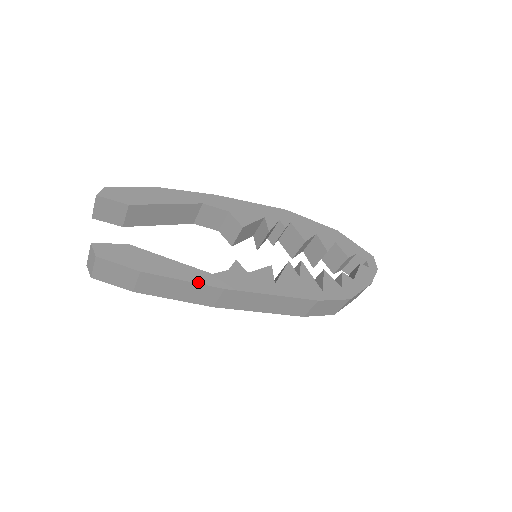
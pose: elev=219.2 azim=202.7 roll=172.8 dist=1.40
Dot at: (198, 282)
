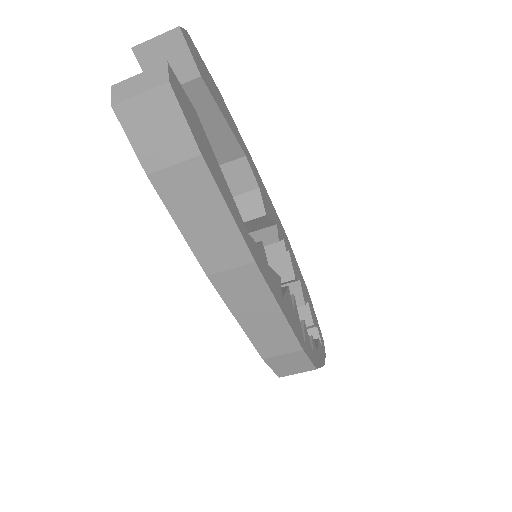
Dot at: (240, 229)
